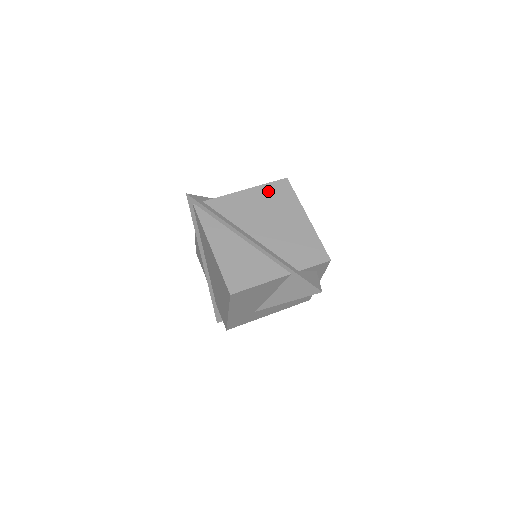
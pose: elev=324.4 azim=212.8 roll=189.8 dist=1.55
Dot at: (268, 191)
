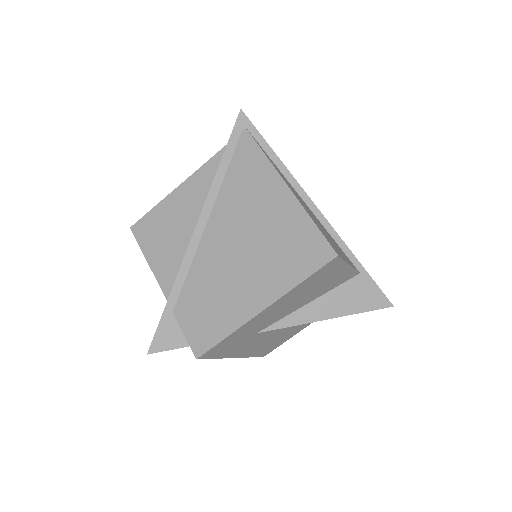
Dot at: occluded
